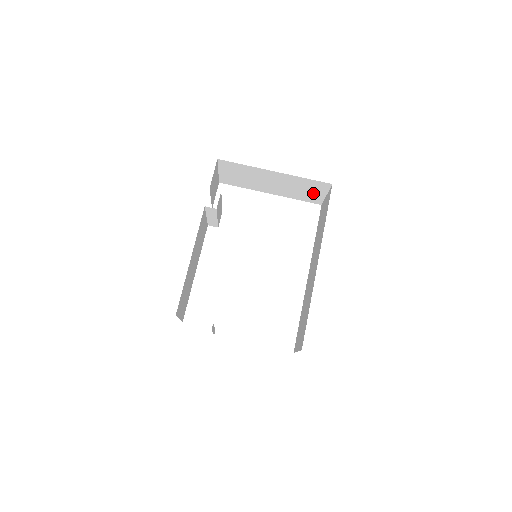
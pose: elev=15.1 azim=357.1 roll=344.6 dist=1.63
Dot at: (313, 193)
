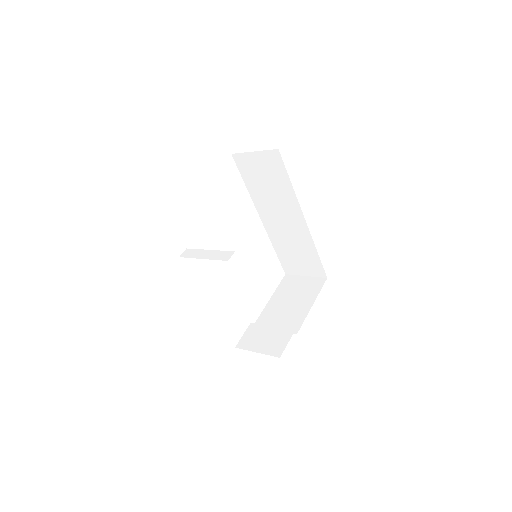
Dot at: occluded
